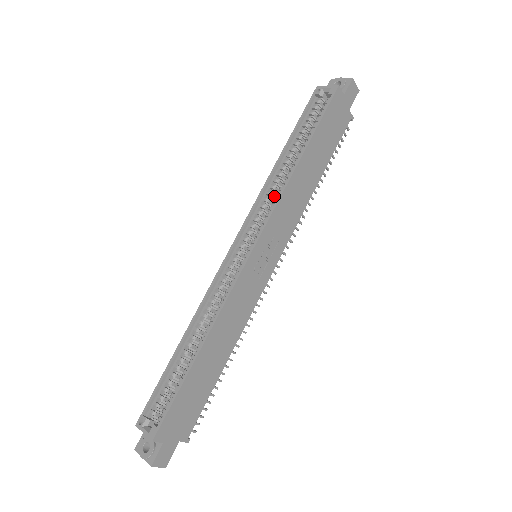
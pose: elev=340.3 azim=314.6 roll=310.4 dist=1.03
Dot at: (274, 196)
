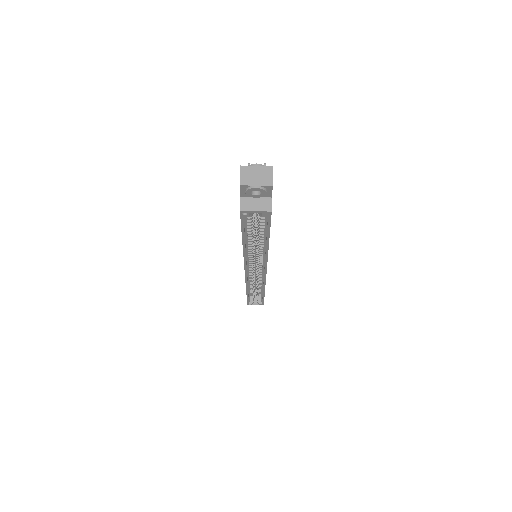
Dot at: (253, 251)
